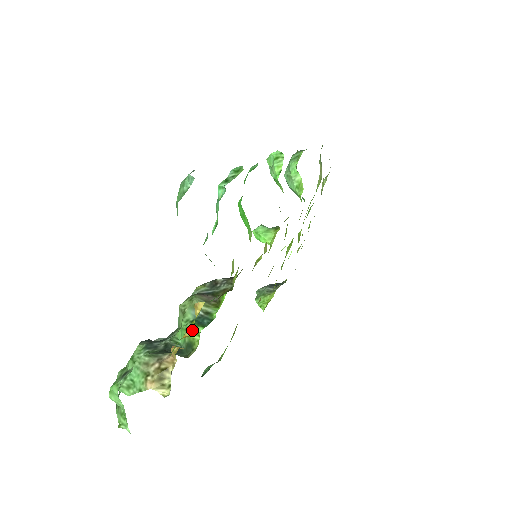
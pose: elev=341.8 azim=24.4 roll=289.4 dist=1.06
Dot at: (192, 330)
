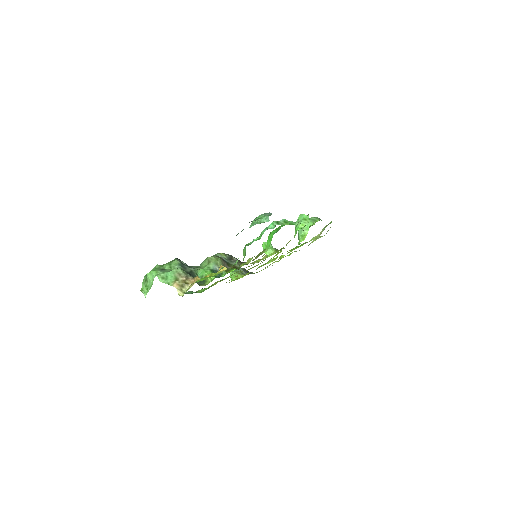
Dot at: occluded
